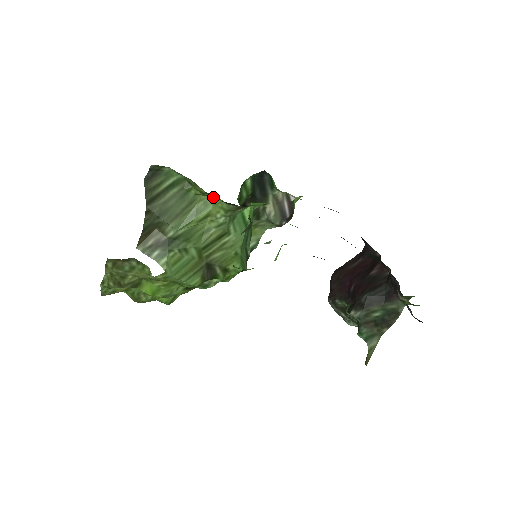
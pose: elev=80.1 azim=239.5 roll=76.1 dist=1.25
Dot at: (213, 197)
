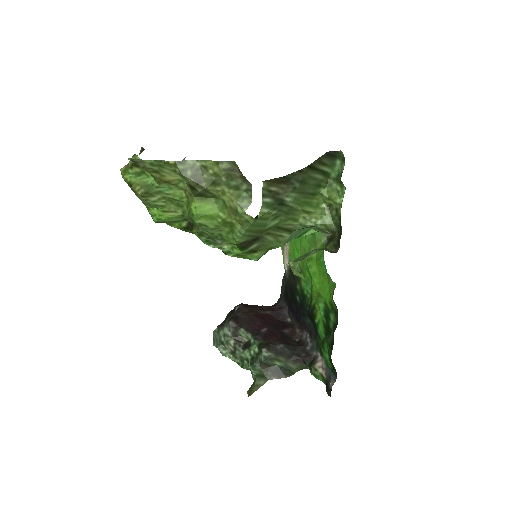
Dot at: (325, 206)
